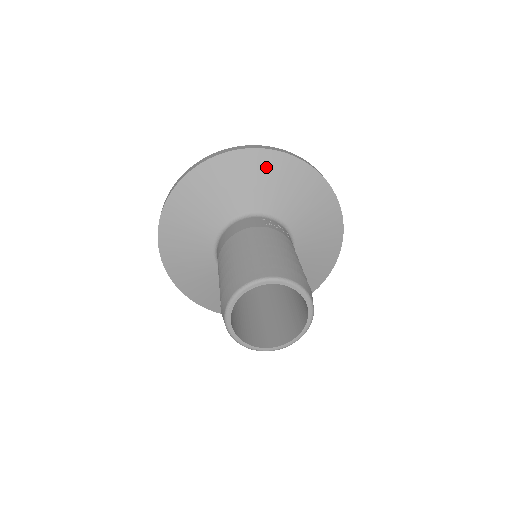
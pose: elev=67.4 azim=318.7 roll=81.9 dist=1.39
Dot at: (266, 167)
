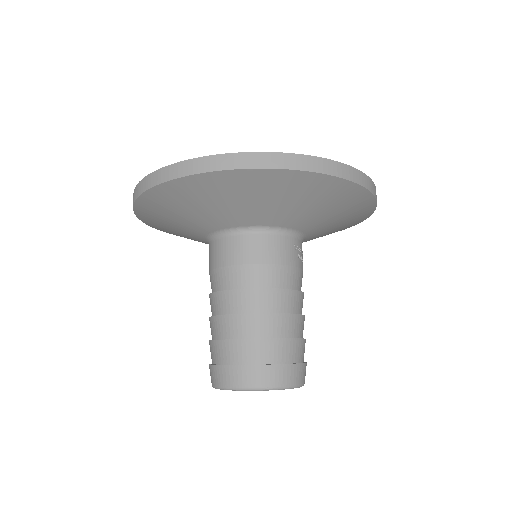
Dot at: (343, 200)
